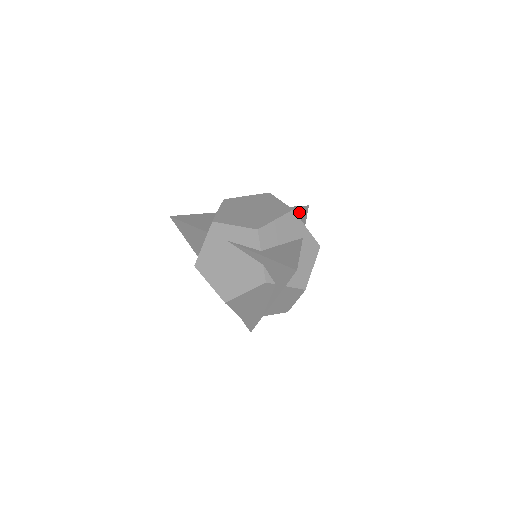
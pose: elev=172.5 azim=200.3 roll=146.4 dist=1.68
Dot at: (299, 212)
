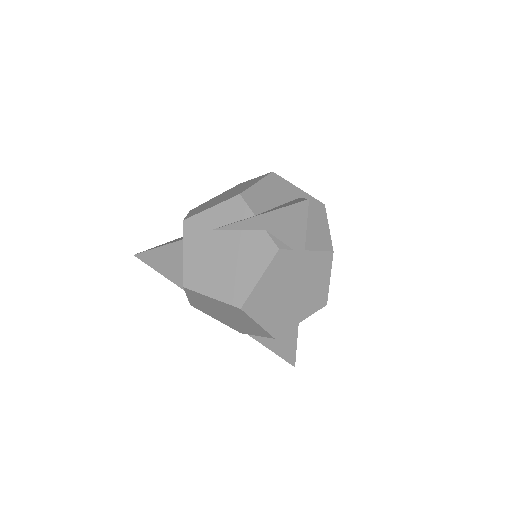
Dot at: occluded
